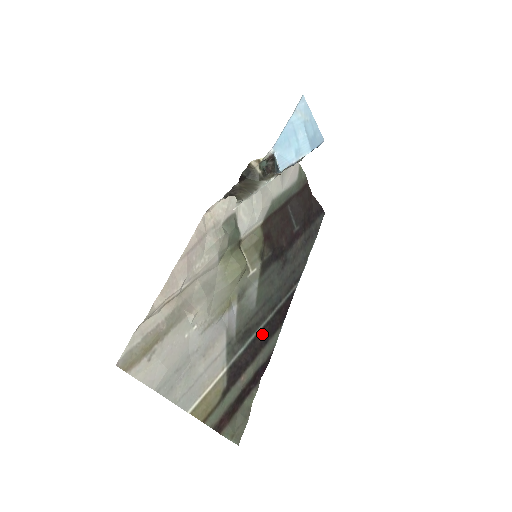
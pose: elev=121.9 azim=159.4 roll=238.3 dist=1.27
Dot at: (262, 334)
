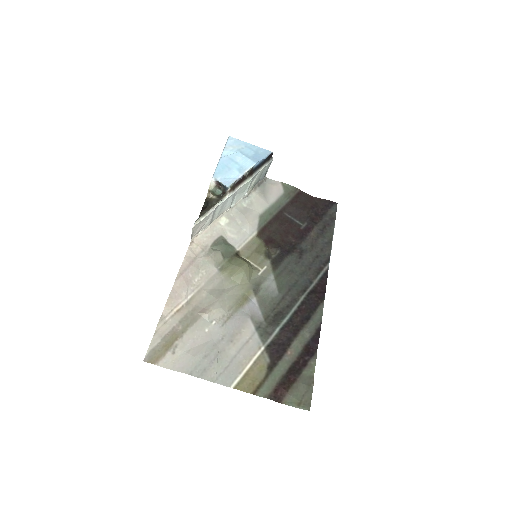
Dot at: (299, 313)
